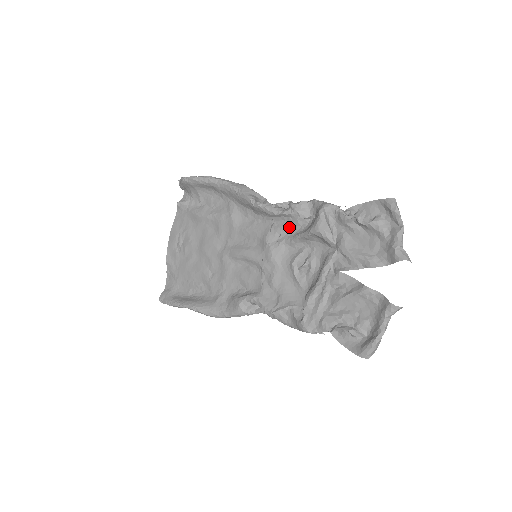
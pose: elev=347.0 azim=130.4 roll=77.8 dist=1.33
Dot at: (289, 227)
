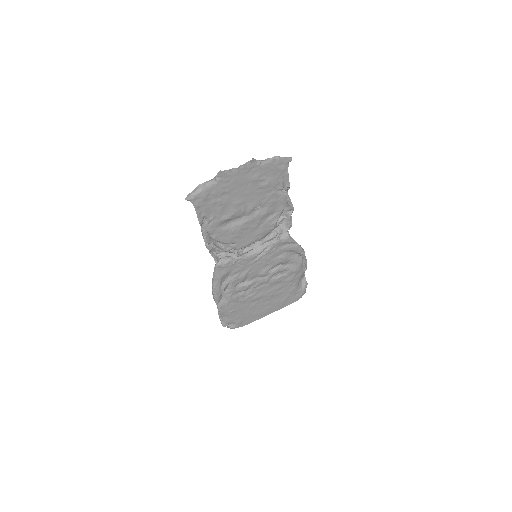
Dot at: (275, 229)
